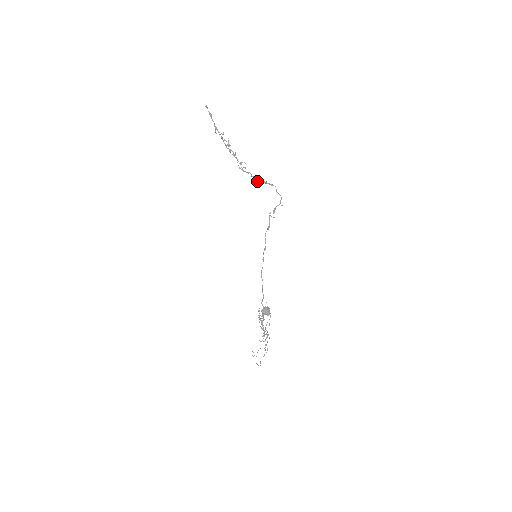
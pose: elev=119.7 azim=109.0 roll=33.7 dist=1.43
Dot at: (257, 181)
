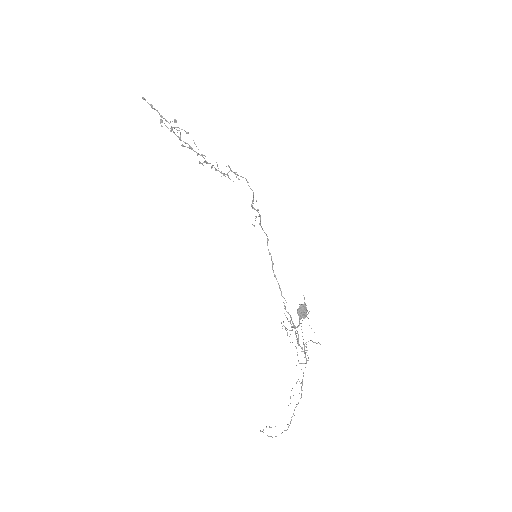
Dot at: (225, 174)
